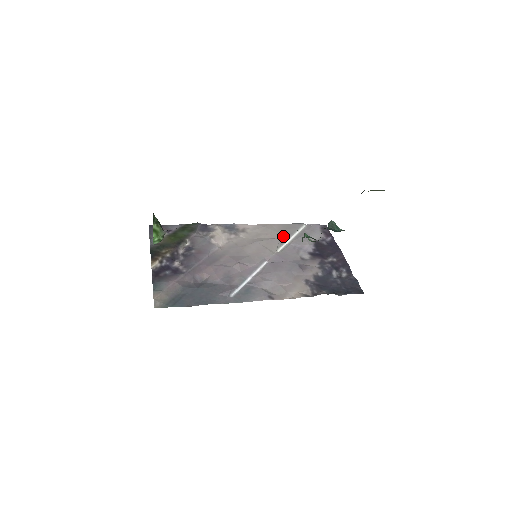
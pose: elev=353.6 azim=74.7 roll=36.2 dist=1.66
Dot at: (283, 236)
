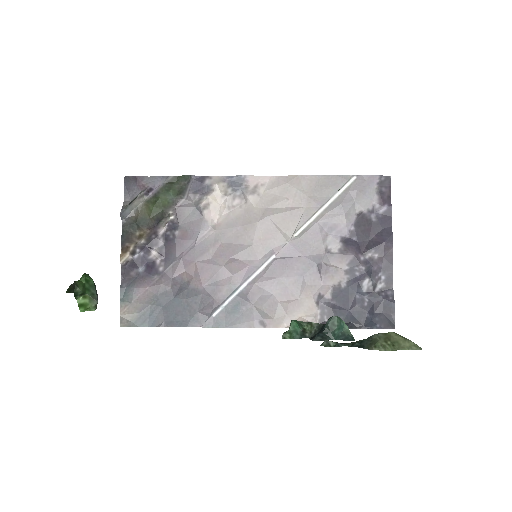
Dot at: (311, 204)
